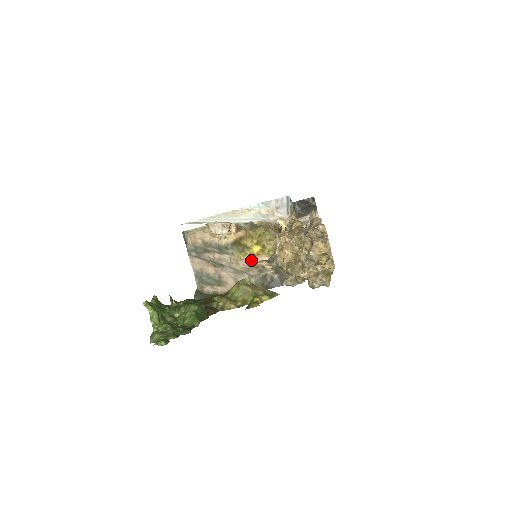
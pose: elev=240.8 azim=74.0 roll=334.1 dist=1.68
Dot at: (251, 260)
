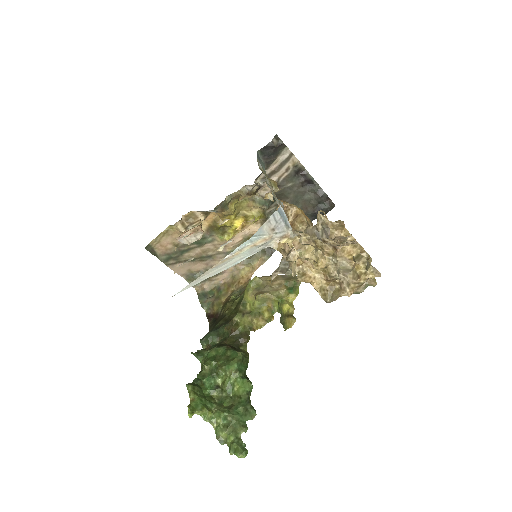
Dot at: (238, 236)
